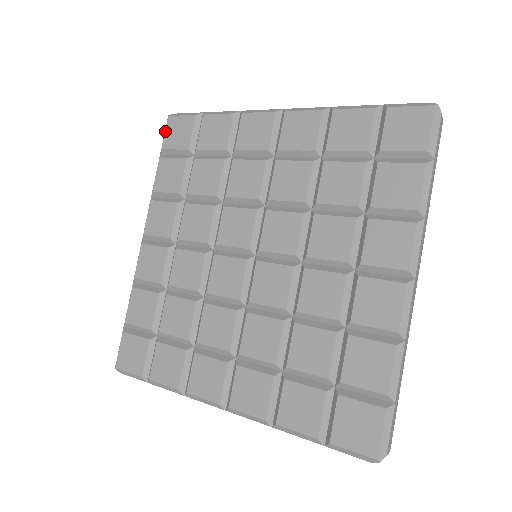
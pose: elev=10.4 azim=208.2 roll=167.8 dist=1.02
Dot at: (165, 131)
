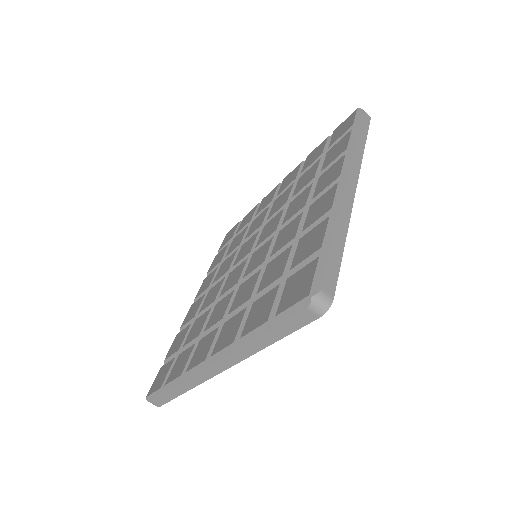
Dot at: (223, 241)
